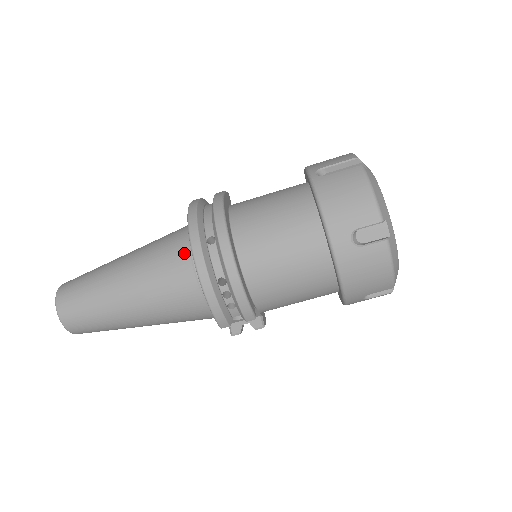
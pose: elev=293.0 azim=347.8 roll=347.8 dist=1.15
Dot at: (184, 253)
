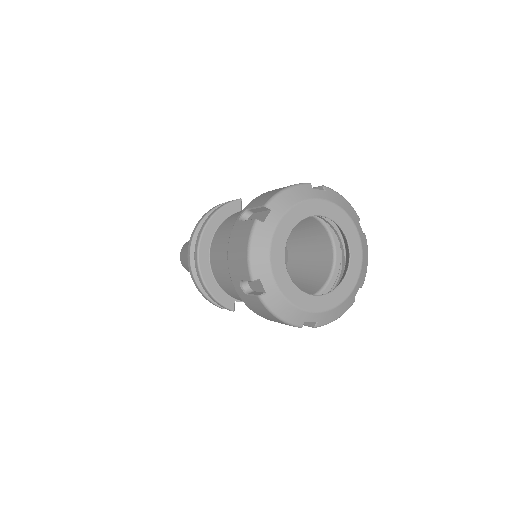
Dot at: occluded
